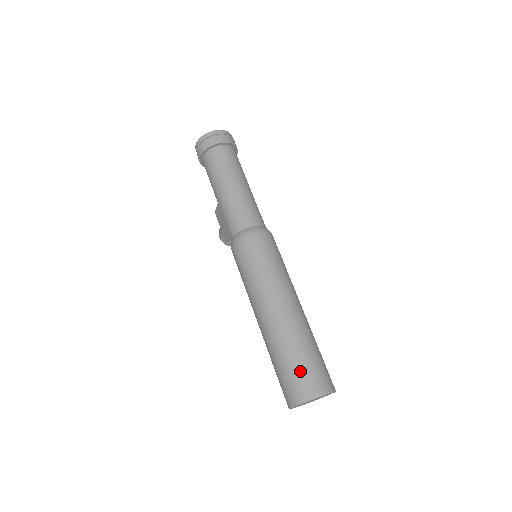
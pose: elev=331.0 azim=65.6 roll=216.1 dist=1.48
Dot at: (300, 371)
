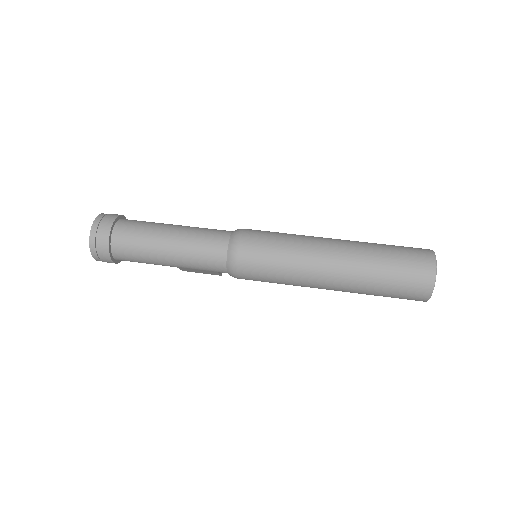
Dot at: (403, 280)
